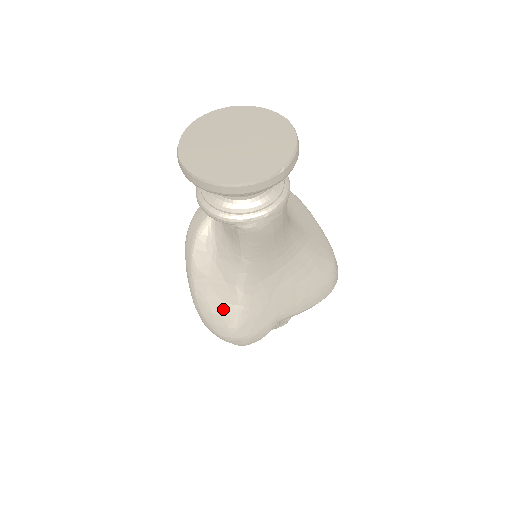
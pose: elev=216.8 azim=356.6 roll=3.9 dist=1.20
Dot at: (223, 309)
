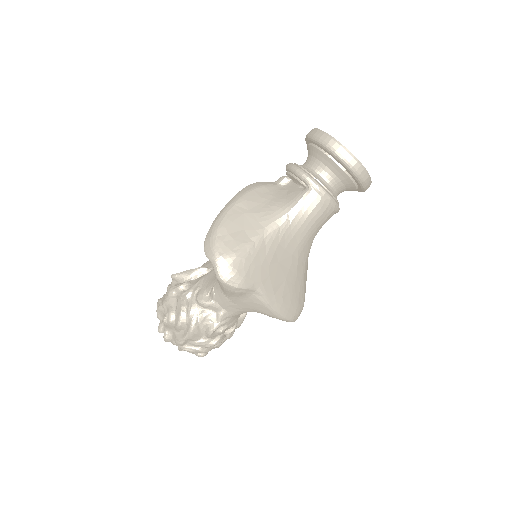
Dot at: (239, 236)
